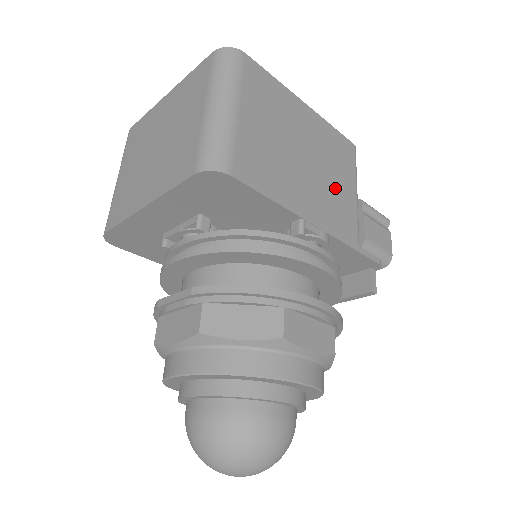
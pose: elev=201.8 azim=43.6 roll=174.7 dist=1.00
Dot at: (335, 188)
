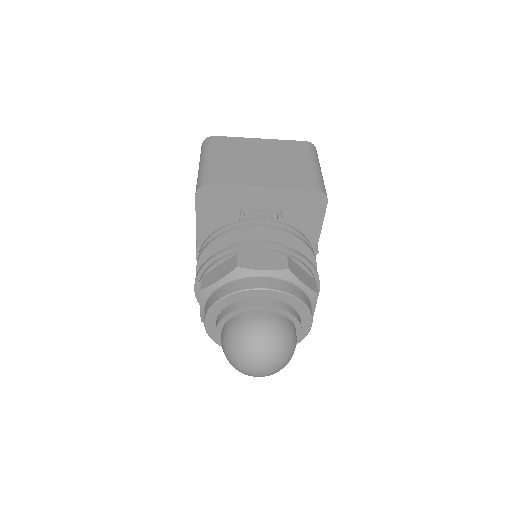
Dot at: occluded
